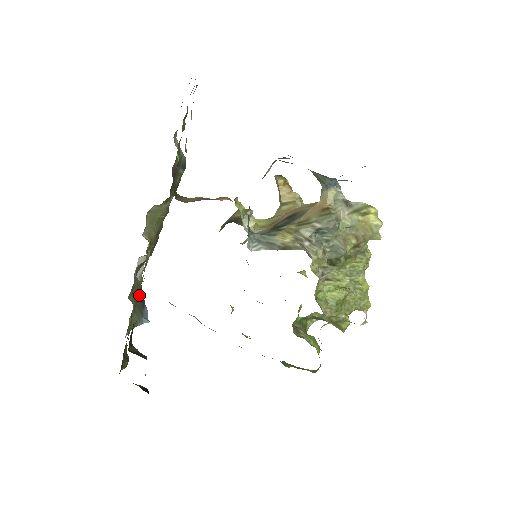
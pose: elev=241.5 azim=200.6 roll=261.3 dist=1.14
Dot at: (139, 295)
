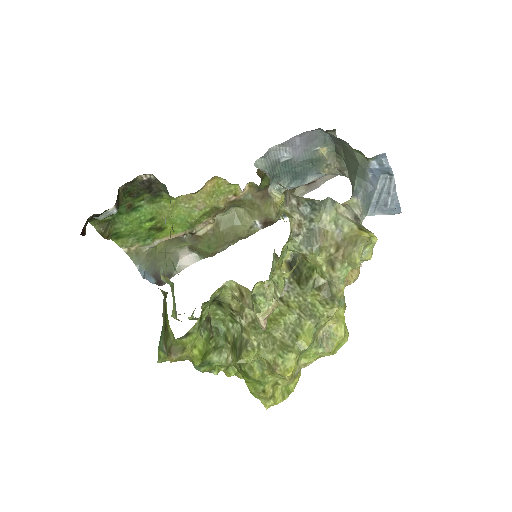
Dot at: (163, 267)
